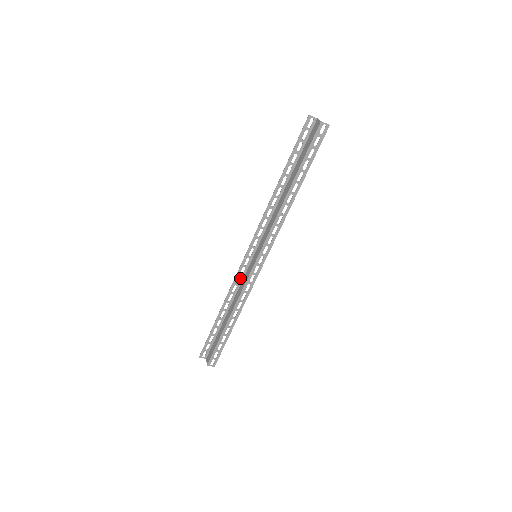
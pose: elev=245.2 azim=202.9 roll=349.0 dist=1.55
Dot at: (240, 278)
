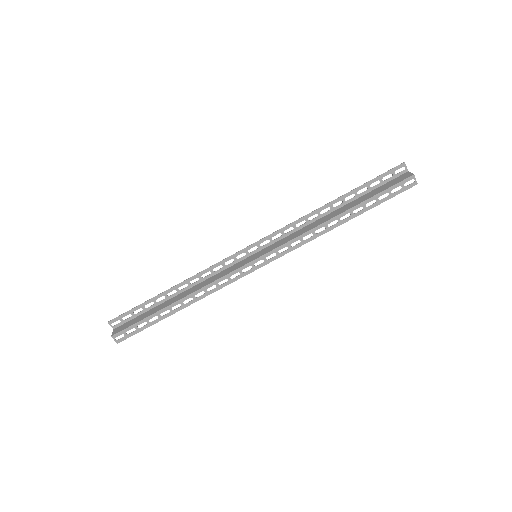
Dot at: occluded
